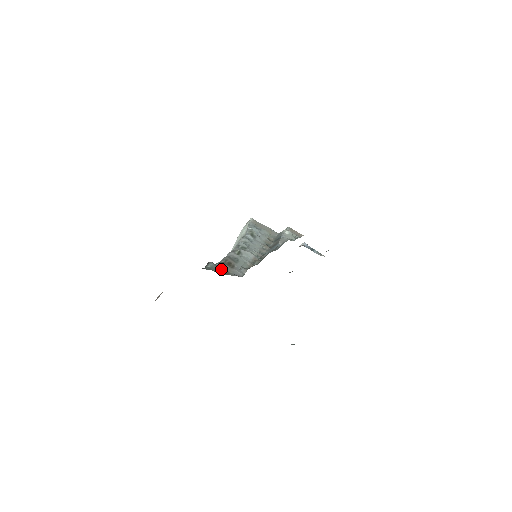
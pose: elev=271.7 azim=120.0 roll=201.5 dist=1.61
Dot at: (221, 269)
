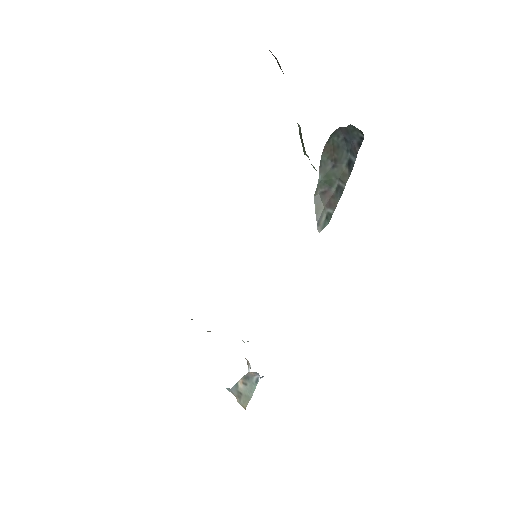
Dot at: occluded
